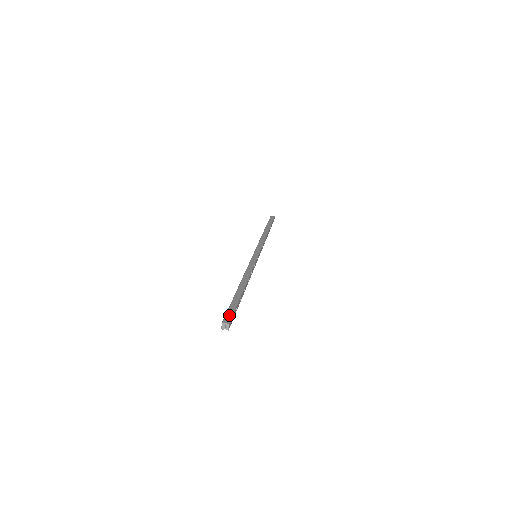
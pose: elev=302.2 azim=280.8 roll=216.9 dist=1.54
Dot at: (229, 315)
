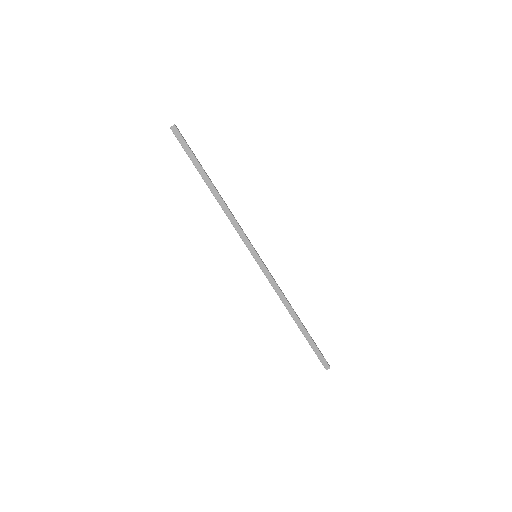
Dot at: (323, 361)
